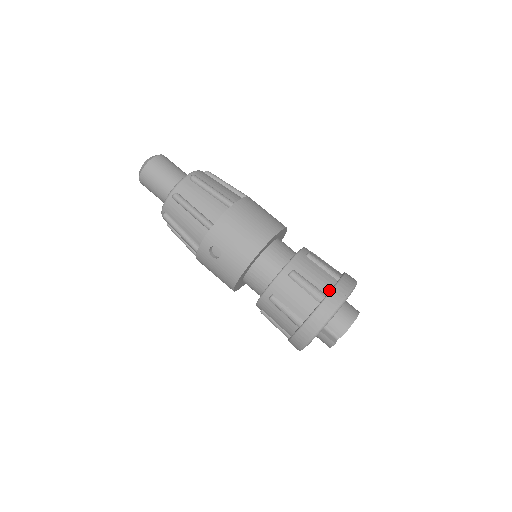
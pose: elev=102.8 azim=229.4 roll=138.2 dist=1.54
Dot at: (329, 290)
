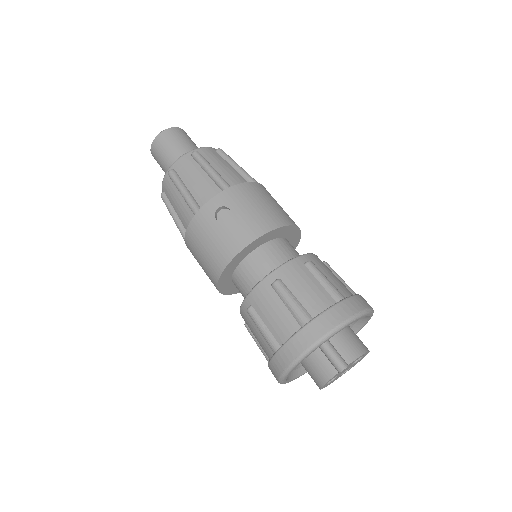
Dot at: occluded
